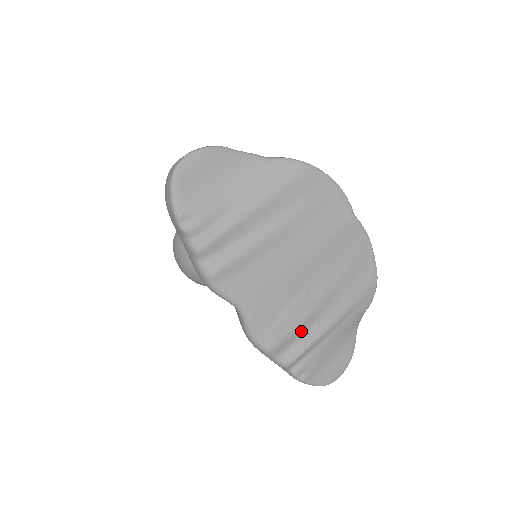
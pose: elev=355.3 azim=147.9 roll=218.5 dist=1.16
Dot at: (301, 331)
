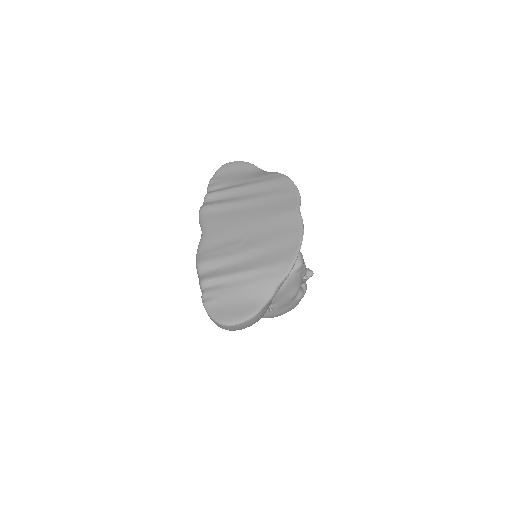
Dot at: (224, 264)
